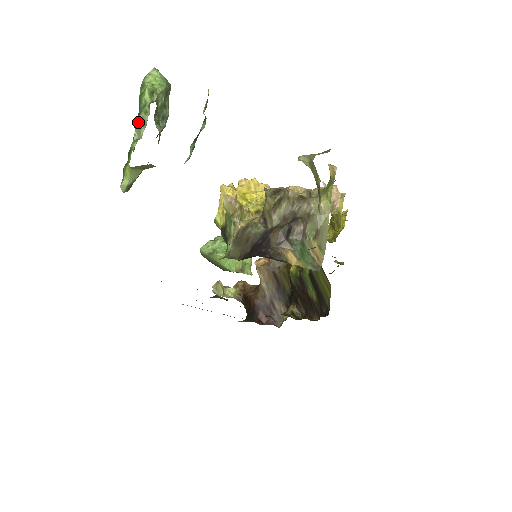
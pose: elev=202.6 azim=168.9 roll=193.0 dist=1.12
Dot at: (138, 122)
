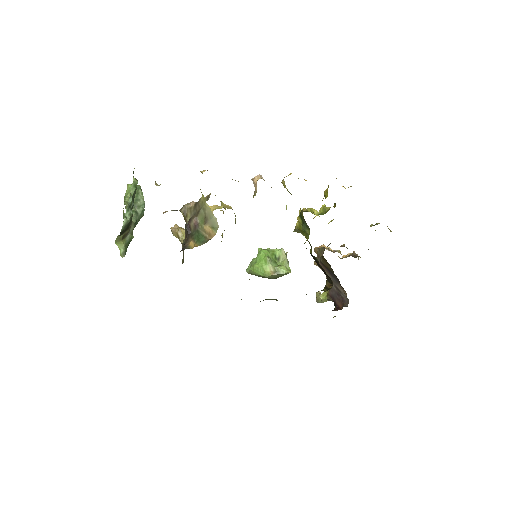
Dot at: (123, 217)
